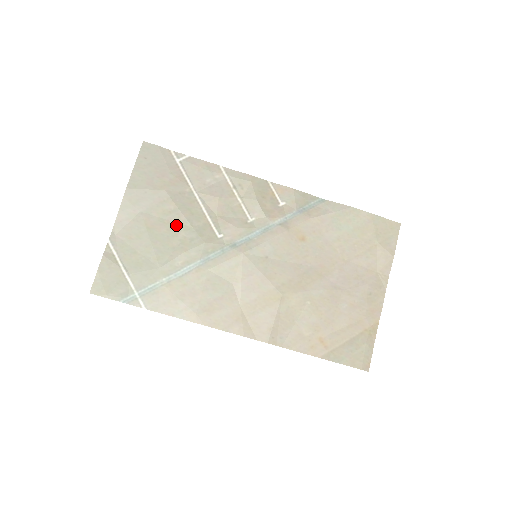
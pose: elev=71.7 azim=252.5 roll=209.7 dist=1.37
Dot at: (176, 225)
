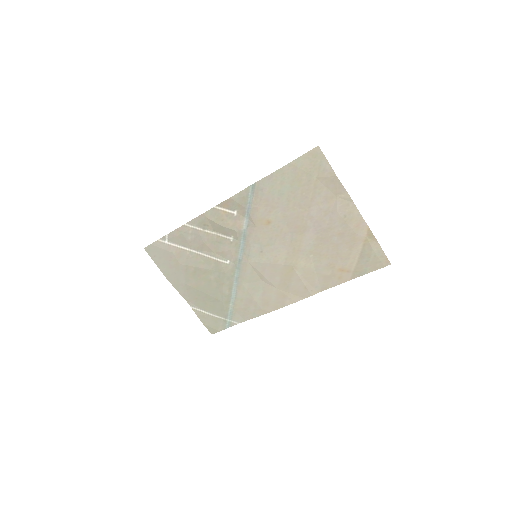
Dot at: (205, 276)
